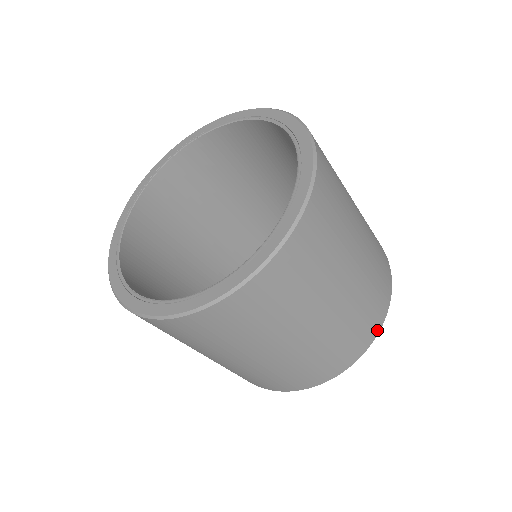
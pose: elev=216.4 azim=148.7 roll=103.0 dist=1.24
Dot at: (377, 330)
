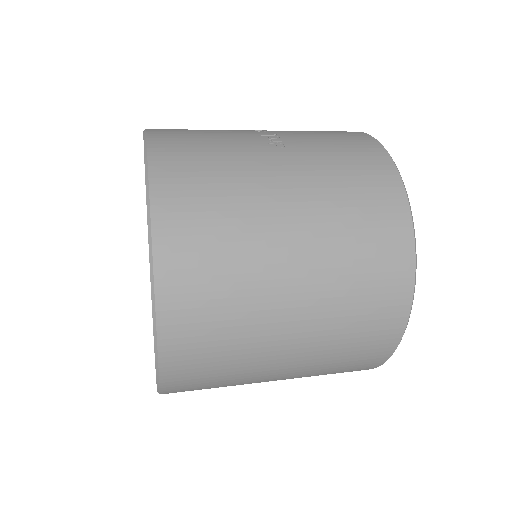
Dot at: (404, 313)
